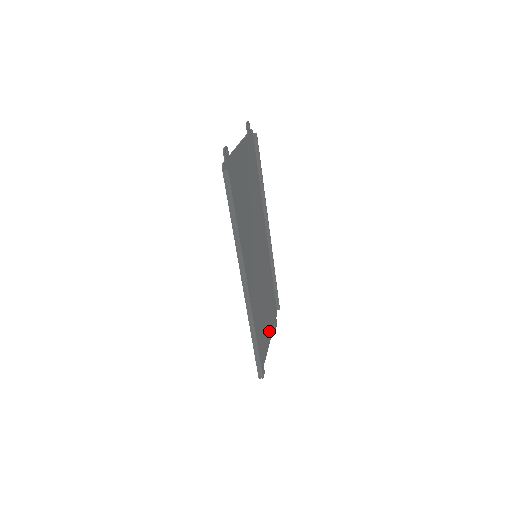
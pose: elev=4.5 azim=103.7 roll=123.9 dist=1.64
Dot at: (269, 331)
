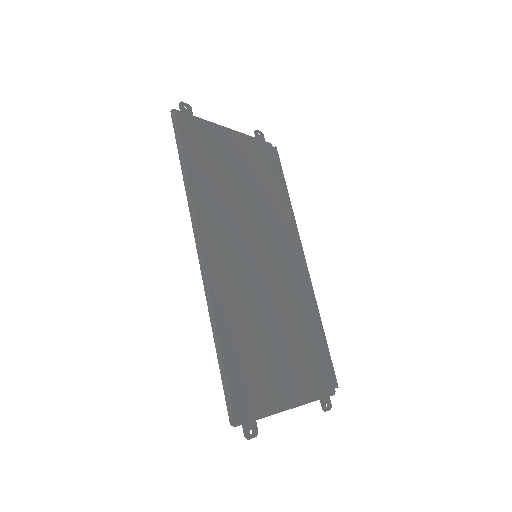
Dot at: (293, 390)
